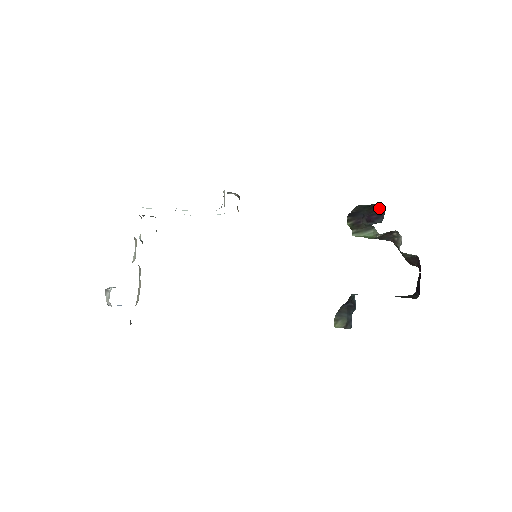
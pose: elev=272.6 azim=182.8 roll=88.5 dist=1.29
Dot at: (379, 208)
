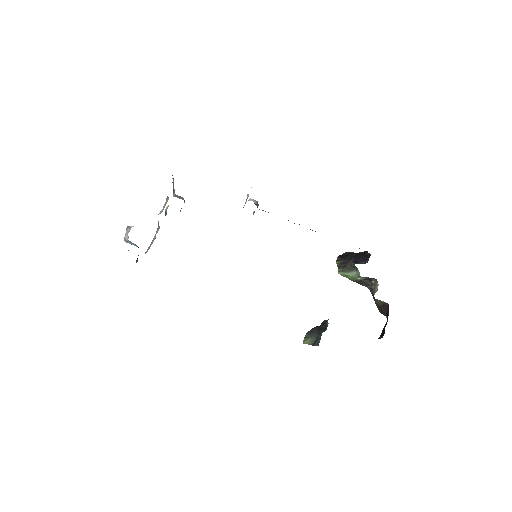
Dot at: (366, 254)
